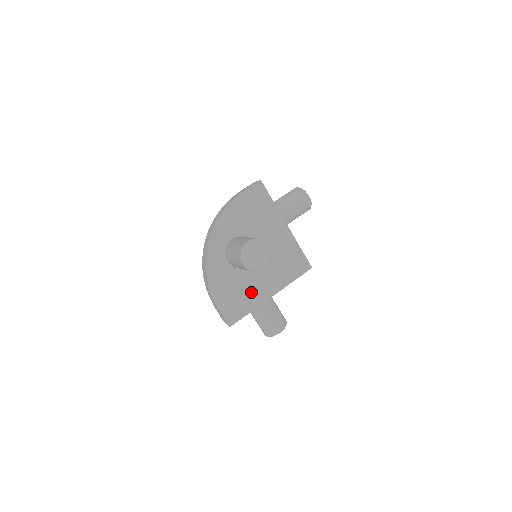
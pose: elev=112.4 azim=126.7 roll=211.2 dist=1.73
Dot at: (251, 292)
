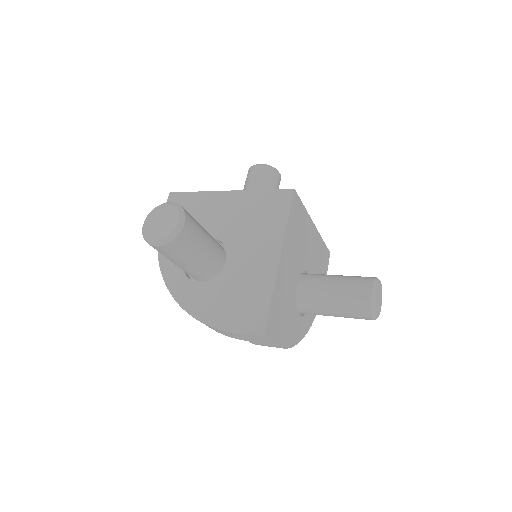
Dot at: (252, 279)
